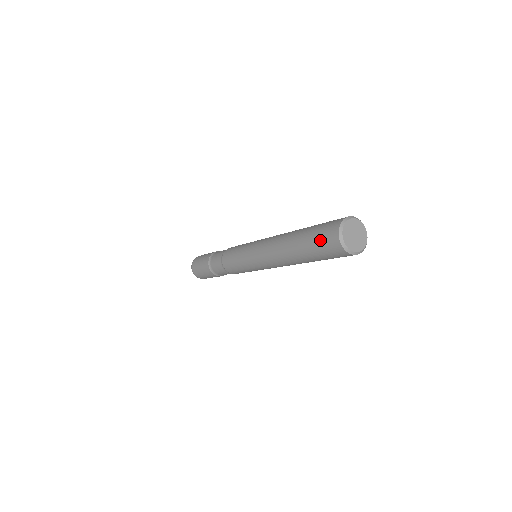
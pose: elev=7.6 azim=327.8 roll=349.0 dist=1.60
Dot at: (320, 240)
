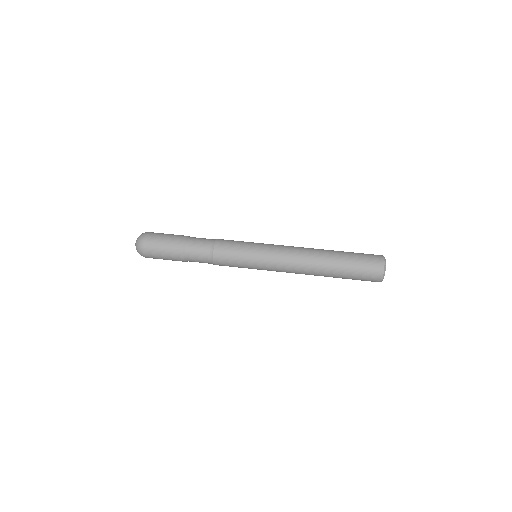
Dot at: occluded
